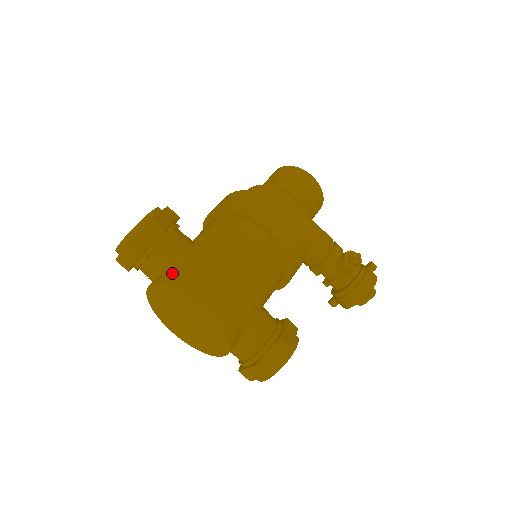
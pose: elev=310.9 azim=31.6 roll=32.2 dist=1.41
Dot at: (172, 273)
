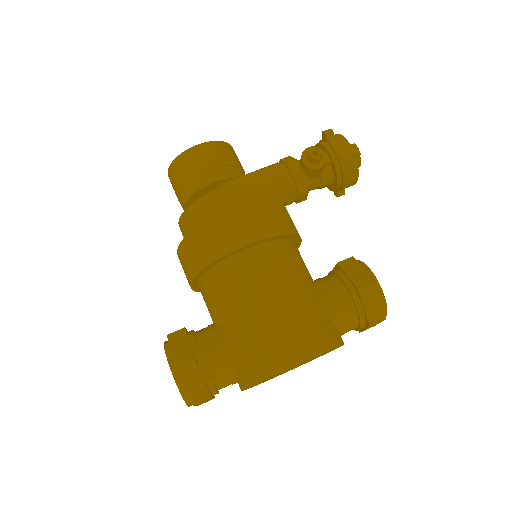
Dot at: (243, 371)
